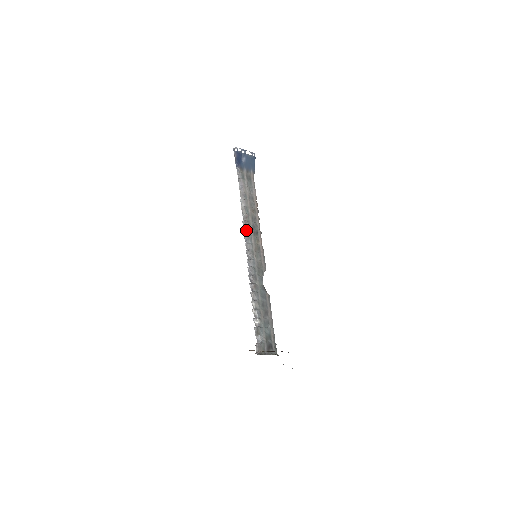
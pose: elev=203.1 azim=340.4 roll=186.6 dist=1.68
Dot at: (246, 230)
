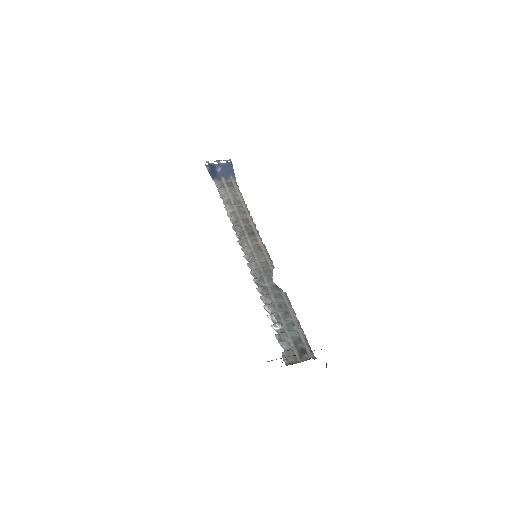
Dot at: (239, 235)
